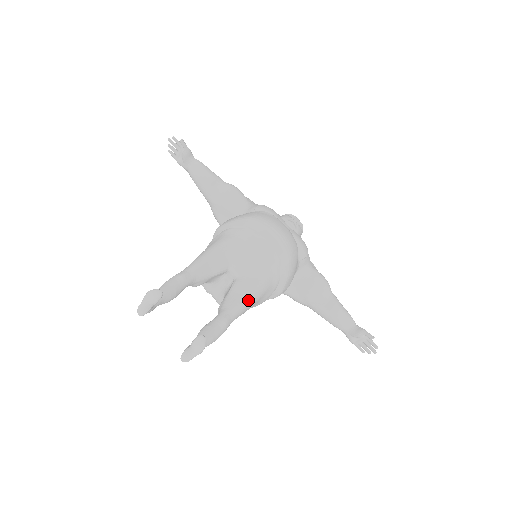
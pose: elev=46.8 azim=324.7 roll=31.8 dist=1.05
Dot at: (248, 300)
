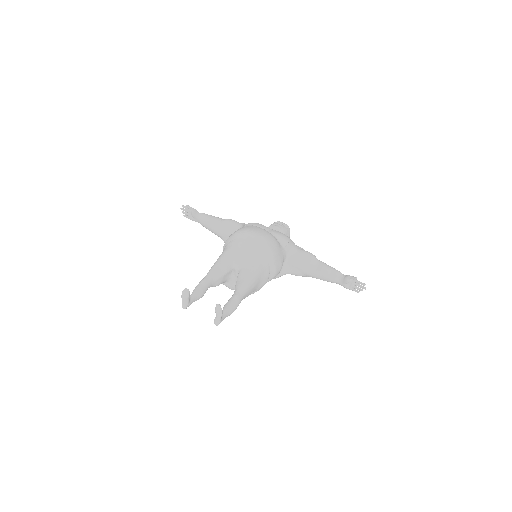
Dot at: (249, 280)
